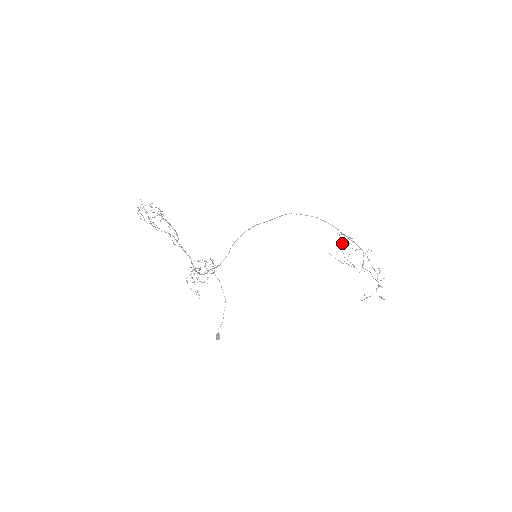
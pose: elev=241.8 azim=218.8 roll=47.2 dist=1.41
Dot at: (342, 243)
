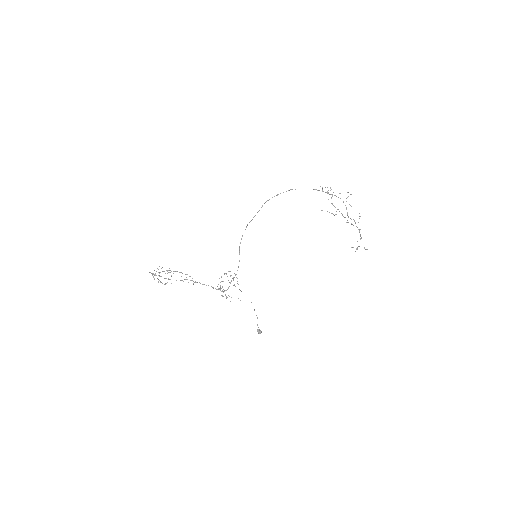
Dot at: occluded
